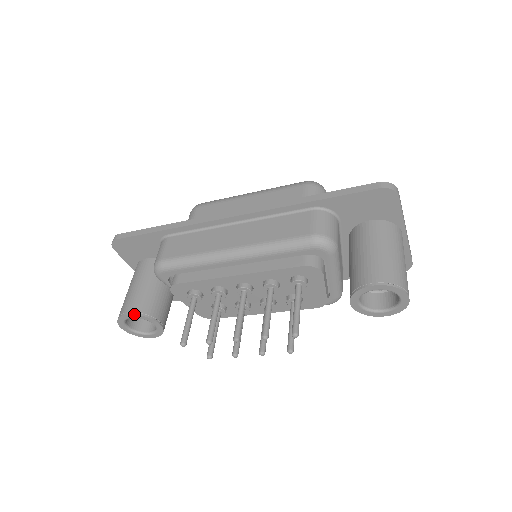
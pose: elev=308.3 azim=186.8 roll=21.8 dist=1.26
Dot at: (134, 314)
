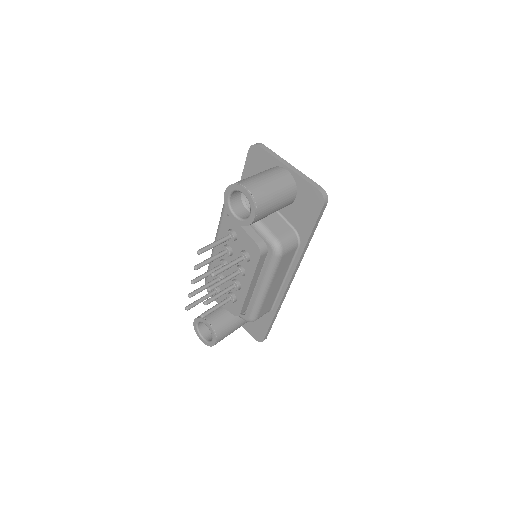
Dot at: (195, 318)
